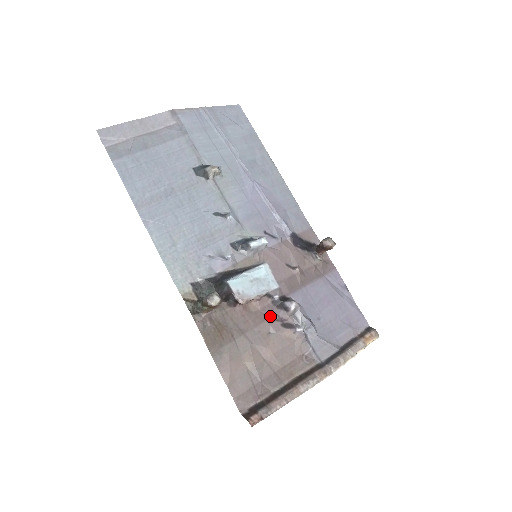
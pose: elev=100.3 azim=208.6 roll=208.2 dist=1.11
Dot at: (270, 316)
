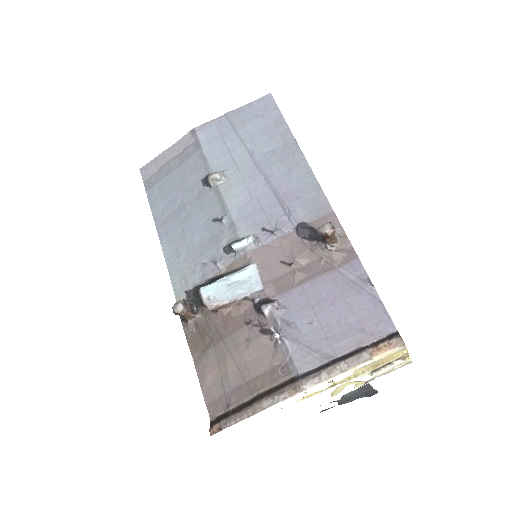
Dot at: (251, 321)
